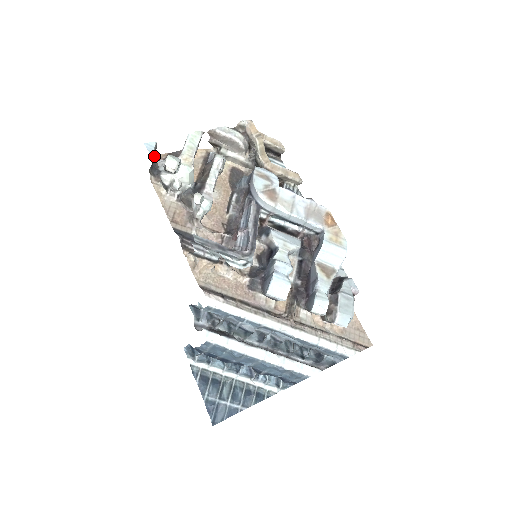
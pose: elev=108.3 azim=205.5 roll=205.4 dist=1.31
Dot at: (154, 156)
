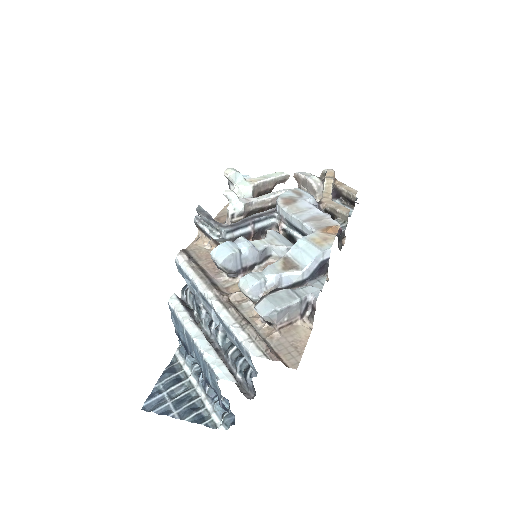
Dot at: occluded
